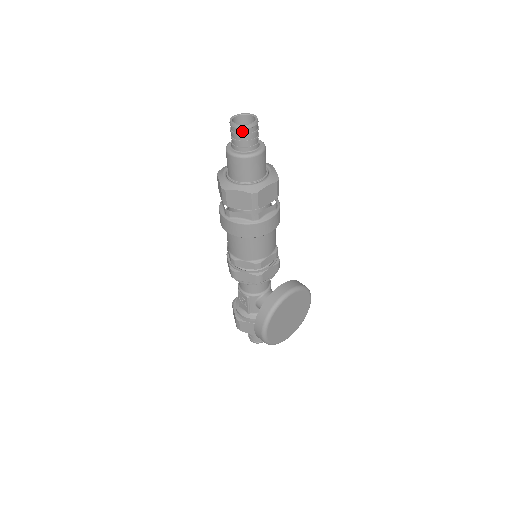
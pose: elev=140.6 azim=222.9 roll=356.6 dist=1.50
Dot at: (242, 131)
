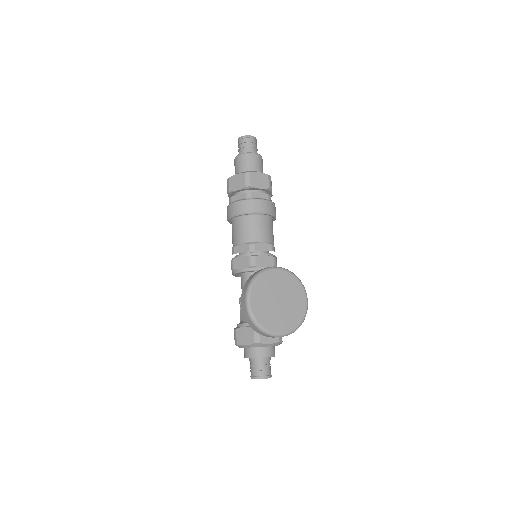
Dot at: (243, 140)
